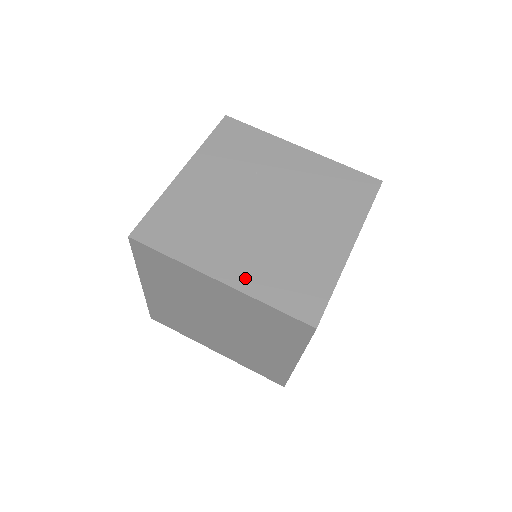
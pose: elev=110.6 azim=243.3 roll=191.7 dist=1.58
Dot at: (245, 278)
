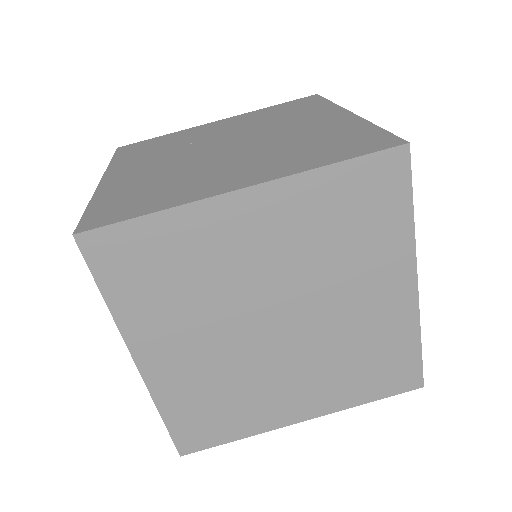
Dot at: (272, 171)
